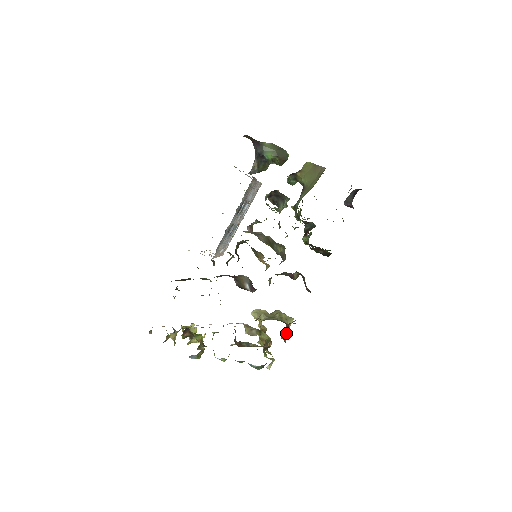
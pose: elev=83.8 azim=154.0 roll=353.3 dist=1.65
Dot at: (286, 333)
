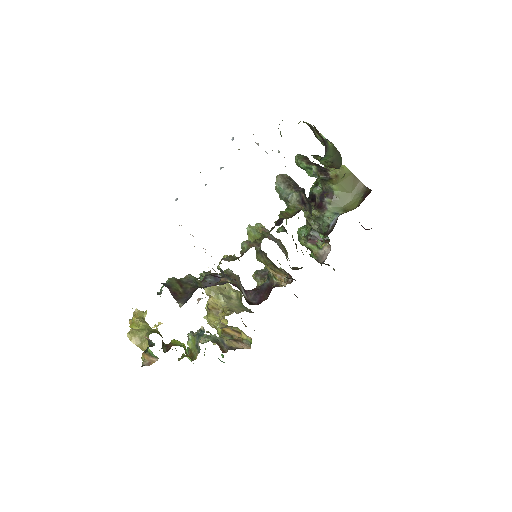
Dot at: occluded
